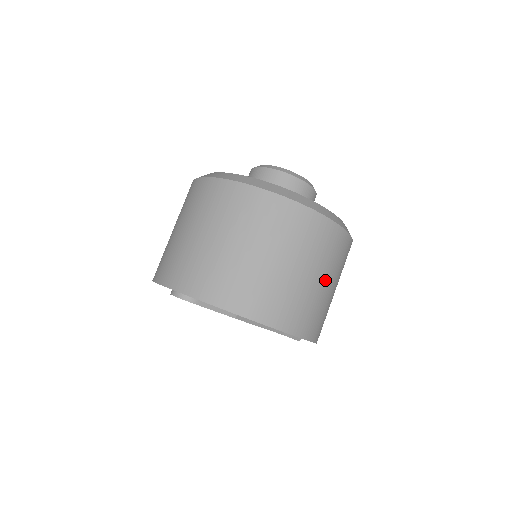
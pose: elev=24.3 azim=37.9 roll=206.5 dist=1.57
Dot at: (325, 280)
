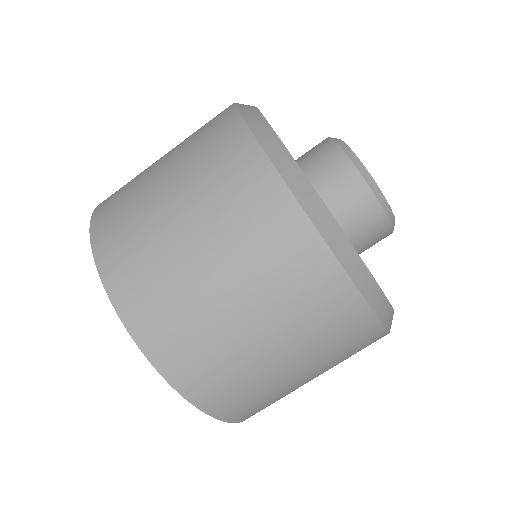
Dot at: (284, 355)
